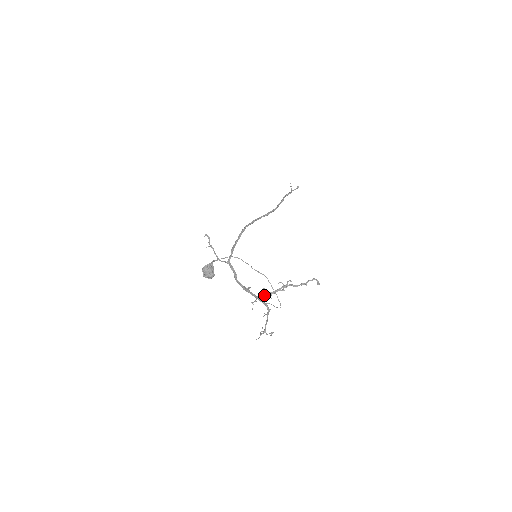
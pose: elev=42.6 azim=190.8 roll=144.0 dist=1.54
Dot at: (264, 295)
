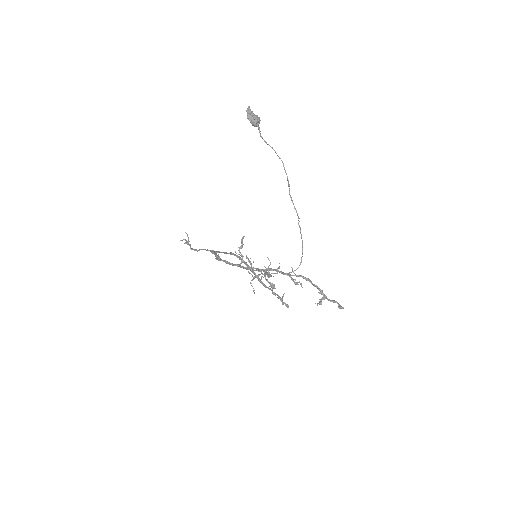
Dot at: (264, 269)
